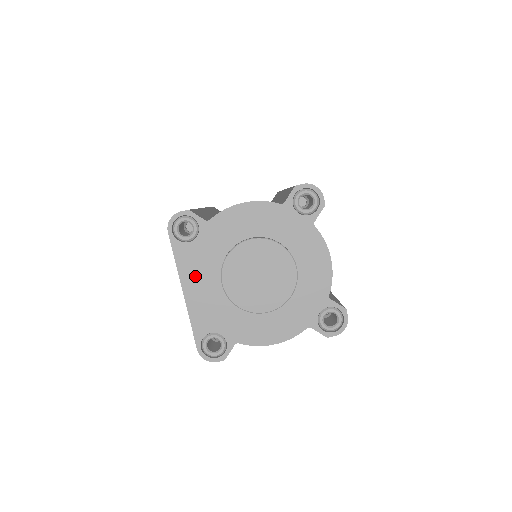
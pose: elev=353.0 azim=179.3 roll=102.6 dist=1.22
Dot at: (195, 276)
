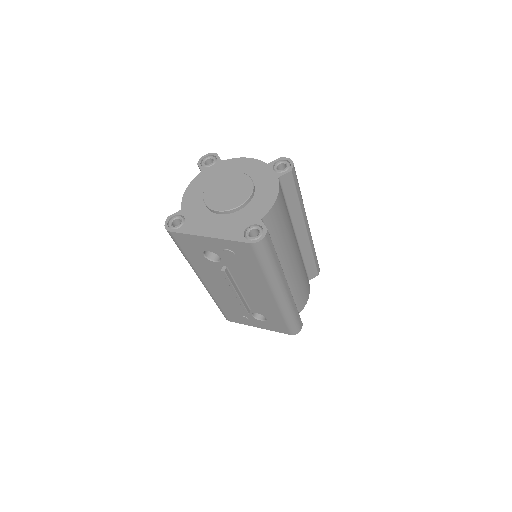
Dot at: (205, 227)
